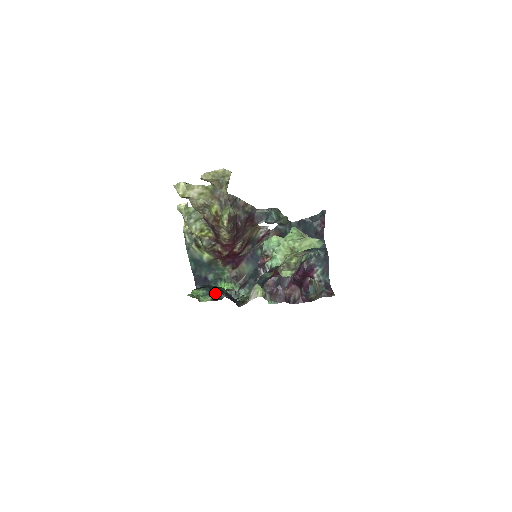
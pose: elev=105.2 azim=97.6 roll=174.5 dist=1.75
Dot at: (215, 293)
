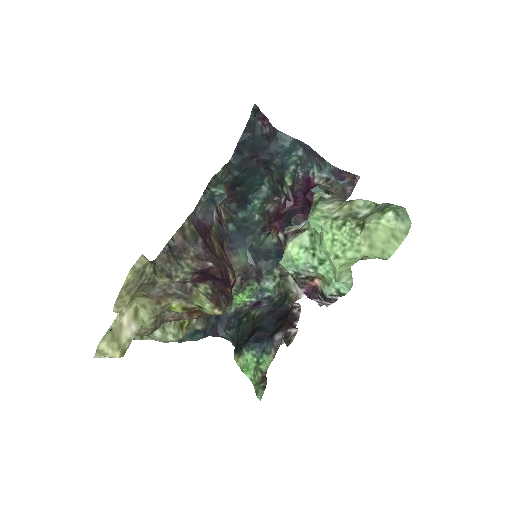
Dot at: (263, 339)
